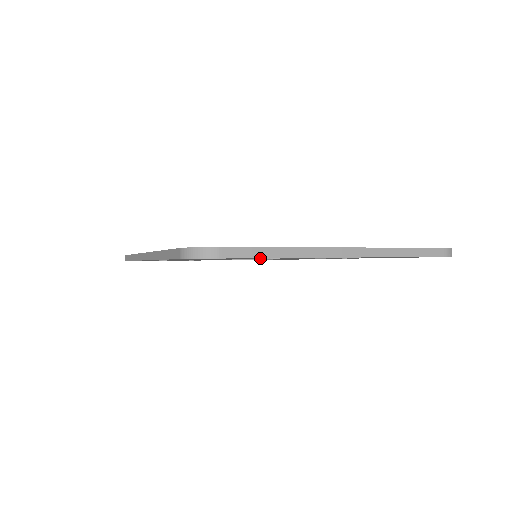
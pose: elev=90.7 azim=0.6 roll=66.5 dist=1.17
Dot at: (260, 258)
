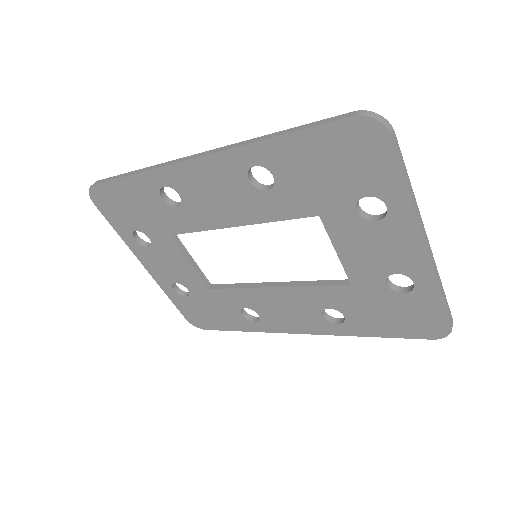
Dot at: (375, 189)
